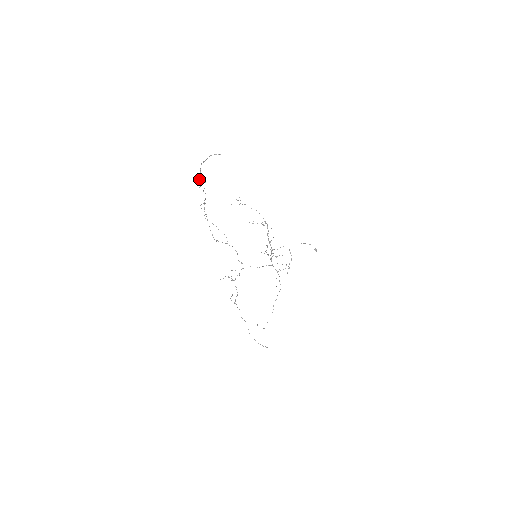
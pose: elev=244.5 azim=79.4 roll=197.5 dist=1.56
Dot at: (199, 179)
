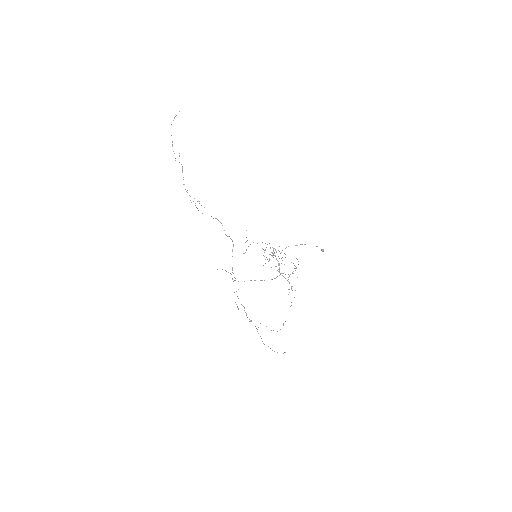
Dot at: occluded
